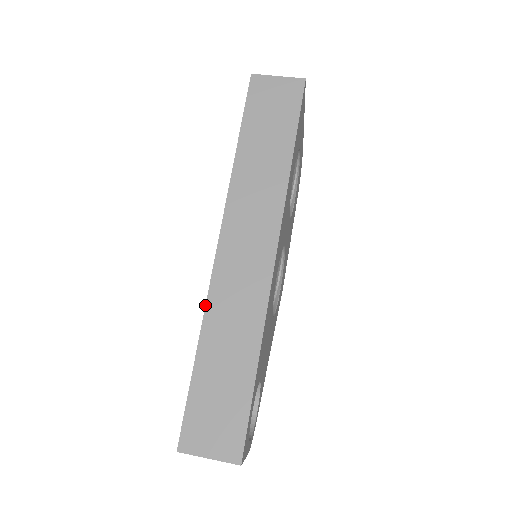
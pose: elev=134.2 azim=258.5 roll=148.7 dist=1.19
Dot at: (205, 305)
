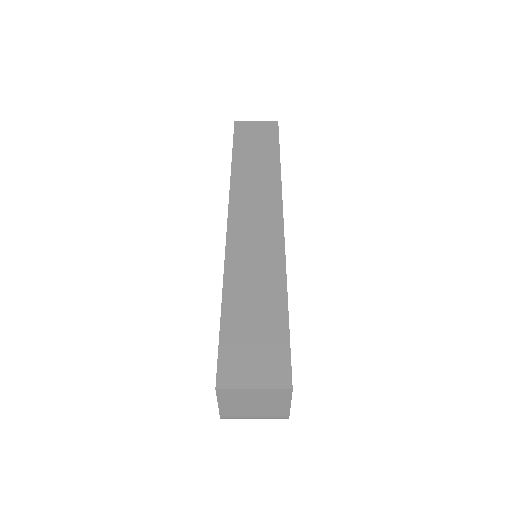
Dot at: (224, 260)
